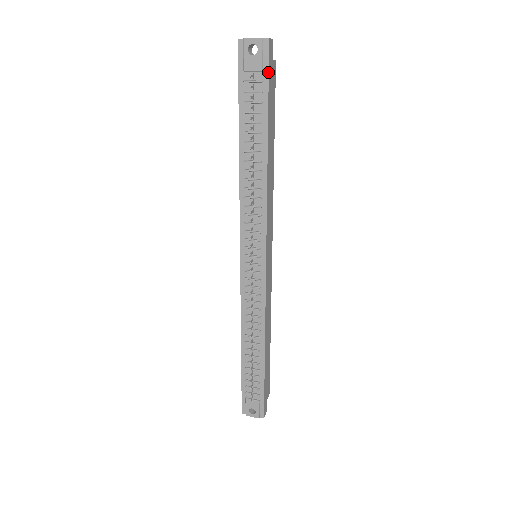
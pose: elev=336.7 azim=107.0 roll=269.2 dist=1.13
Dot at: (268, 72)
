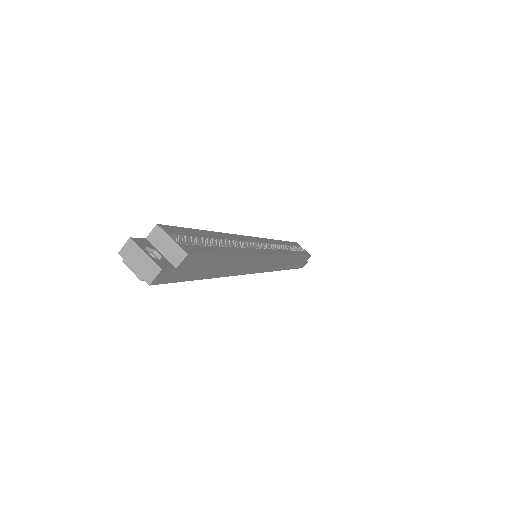
Dot at: (171, 282)
